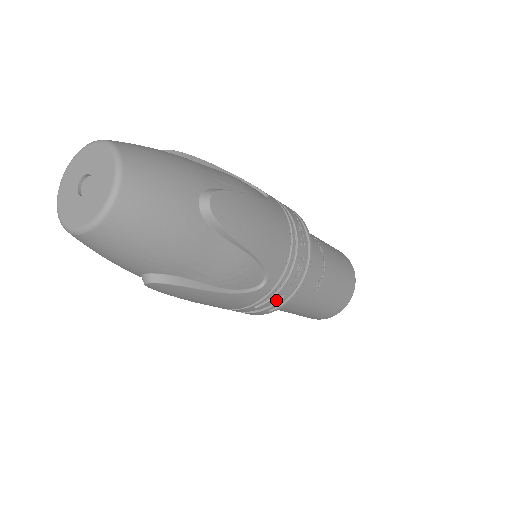
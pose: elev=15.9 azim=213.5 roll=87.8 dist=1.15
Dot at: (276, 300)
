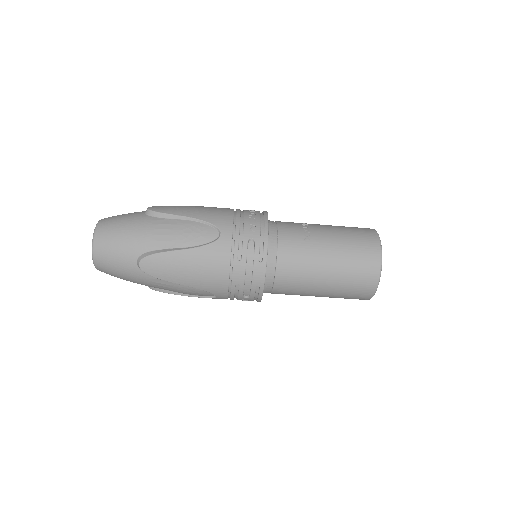
Dot at: (253, 248)
